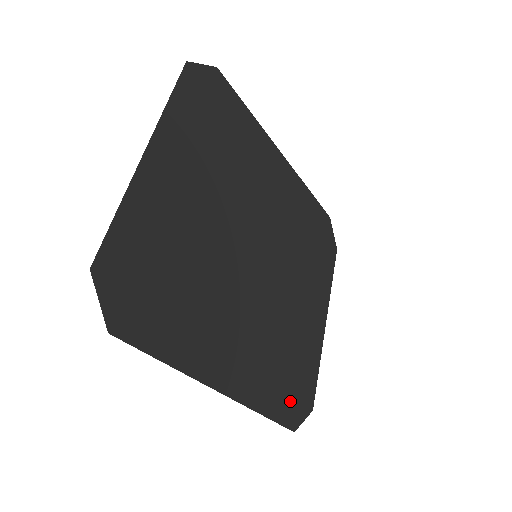
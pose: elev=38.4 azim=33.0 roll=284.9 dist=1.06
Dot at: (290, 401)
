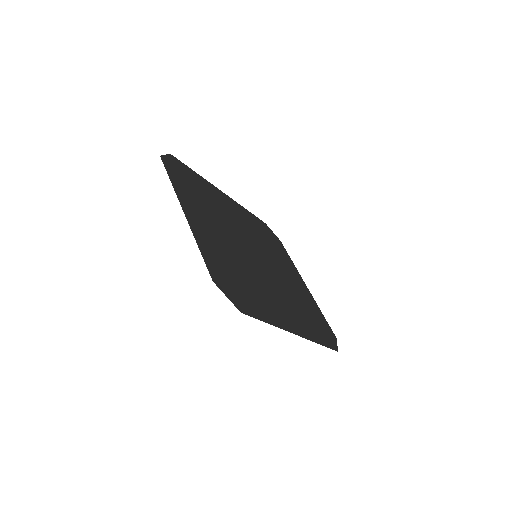
Dot at: (324, 335)
